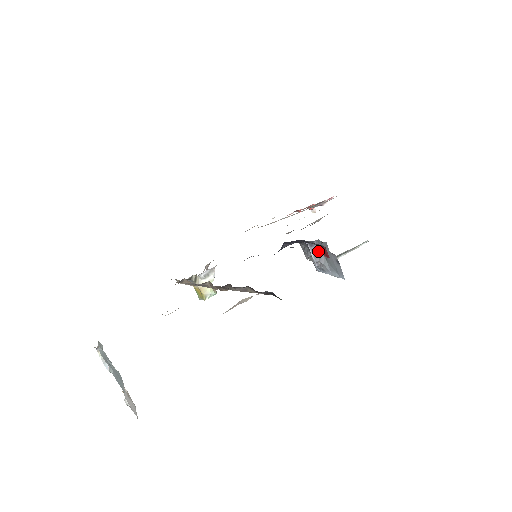
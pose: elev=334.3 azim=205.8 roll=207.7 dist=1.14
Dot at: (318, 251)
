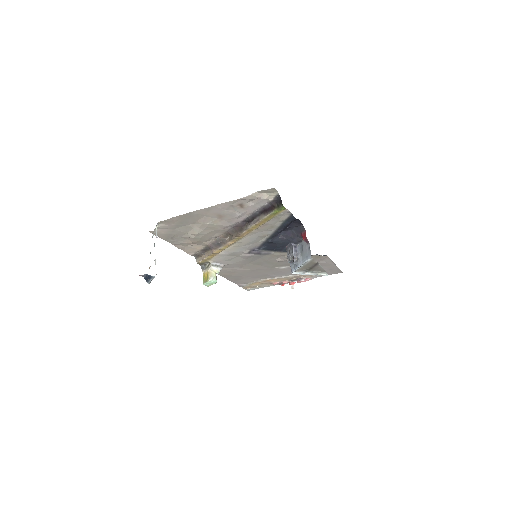
Dot at: (298, 251)
